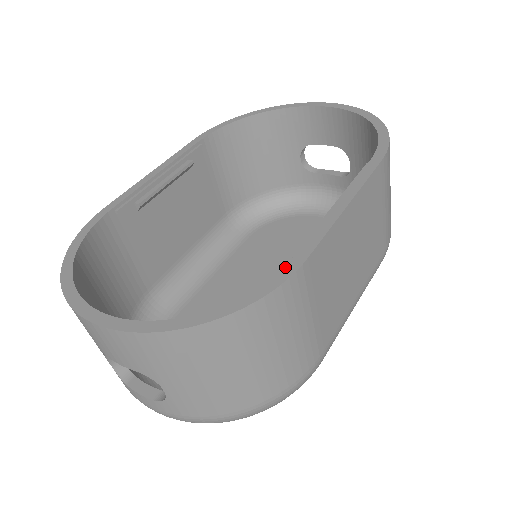
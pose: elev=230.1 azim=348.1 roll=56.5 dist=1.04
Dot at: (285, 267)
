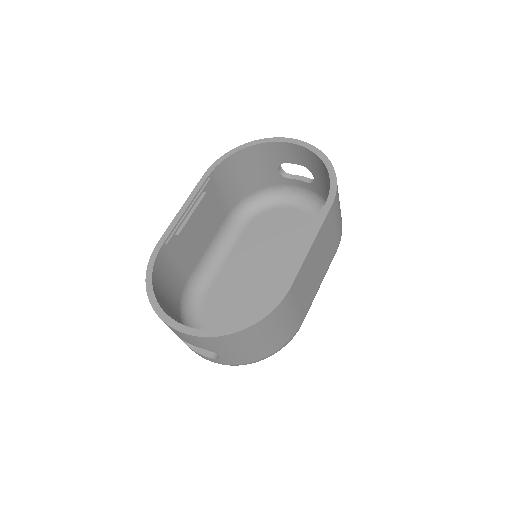
Dot at: (279, 293)
